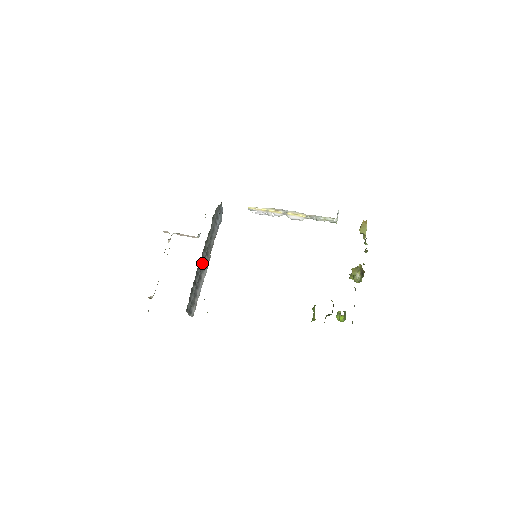
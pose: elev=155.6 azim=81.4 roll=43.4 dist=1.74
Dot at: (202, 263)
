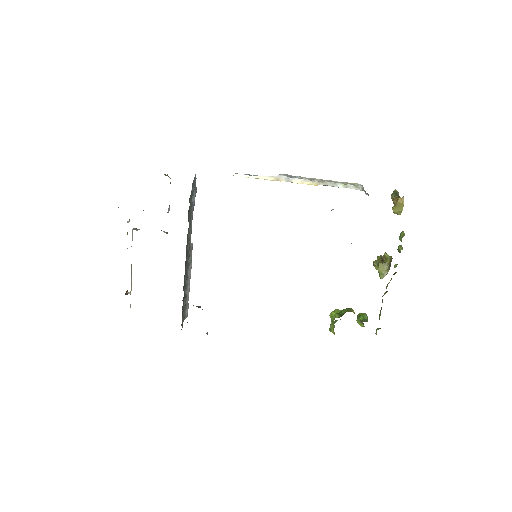
Dot at: (186, 267)
